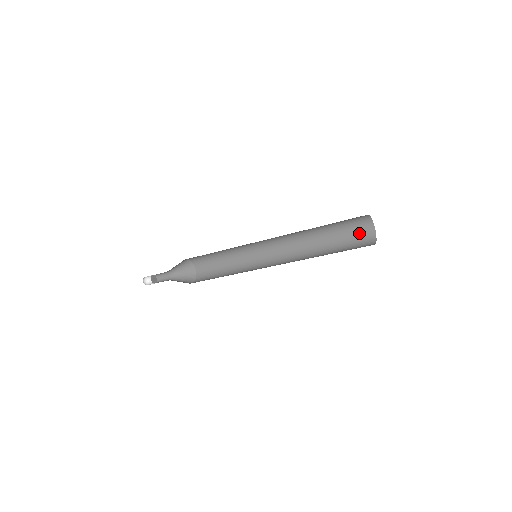
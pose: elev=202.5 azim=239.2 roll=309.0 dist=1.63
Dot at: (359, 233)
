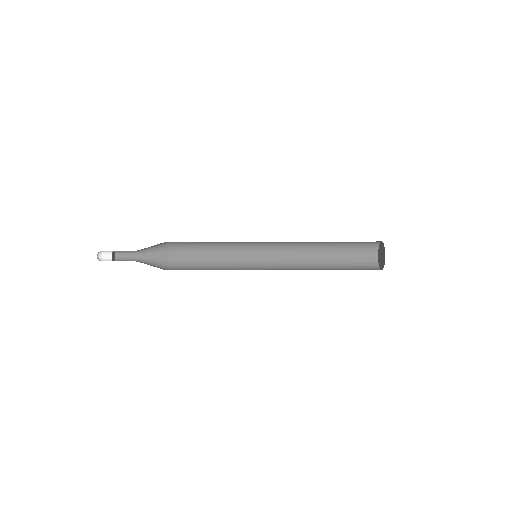
Dot at: (362, 255)
